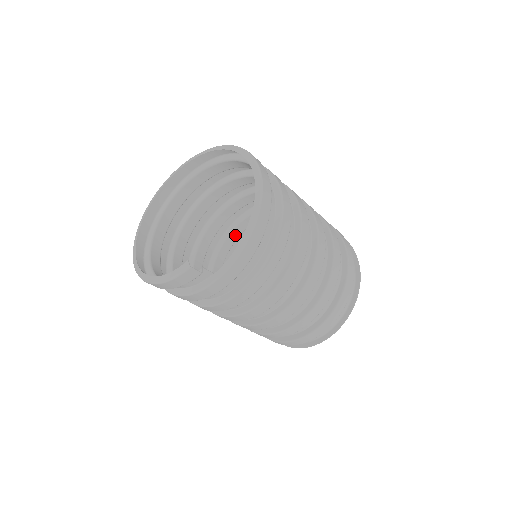
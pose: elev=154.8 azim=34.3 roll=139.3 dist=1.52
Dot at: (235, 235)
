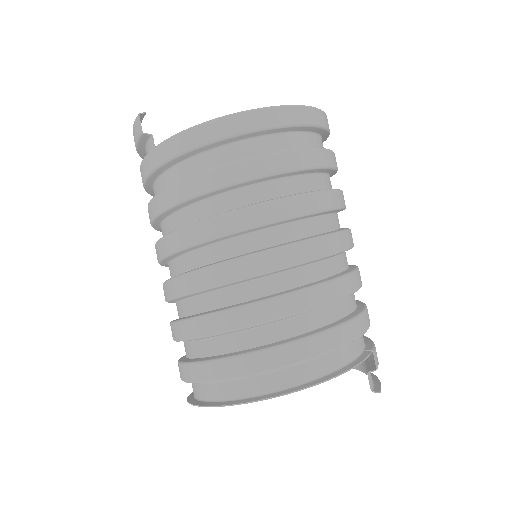
Dot at: occluded
